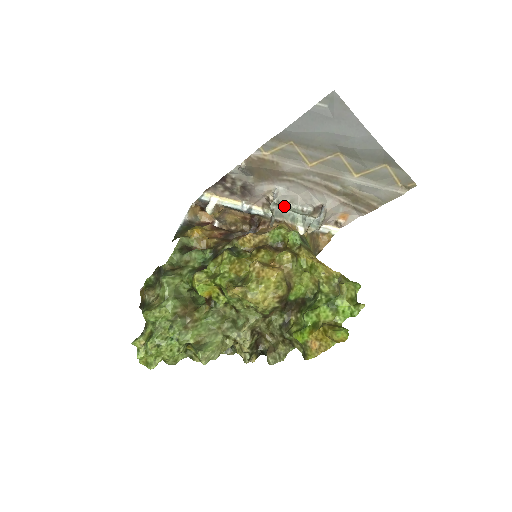
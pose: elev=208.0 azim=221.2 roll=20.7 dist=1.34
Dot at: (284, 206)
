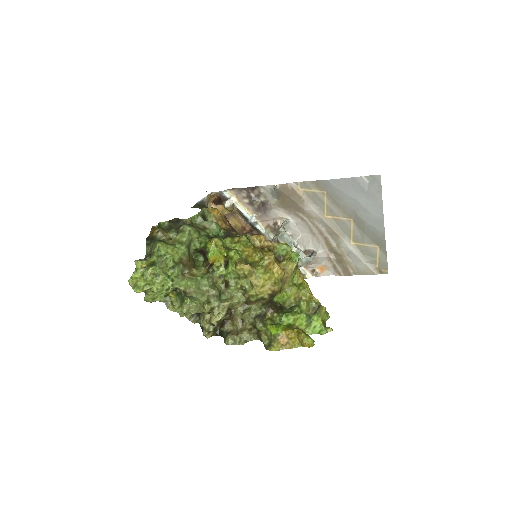
Dot at: occluded
